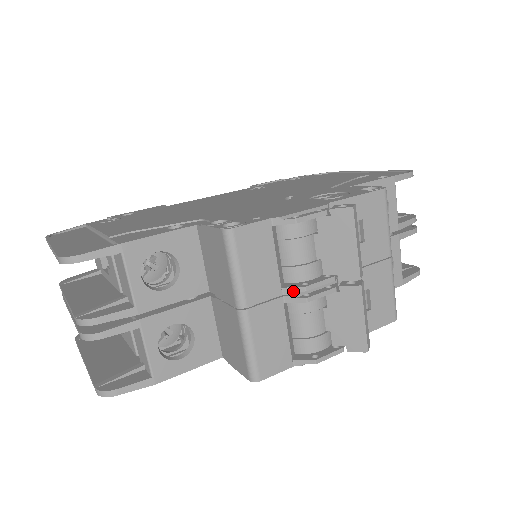
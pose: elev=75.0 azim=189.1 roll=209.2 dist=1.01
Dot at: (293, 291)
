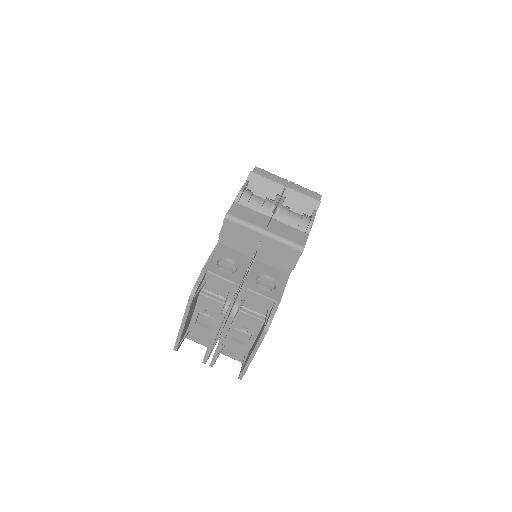
Dot at: (272, 212)
